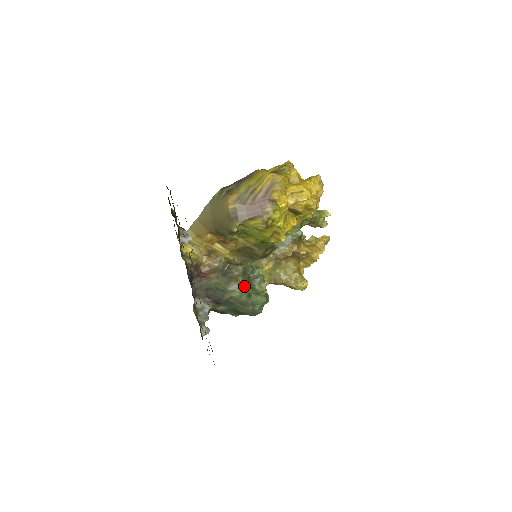
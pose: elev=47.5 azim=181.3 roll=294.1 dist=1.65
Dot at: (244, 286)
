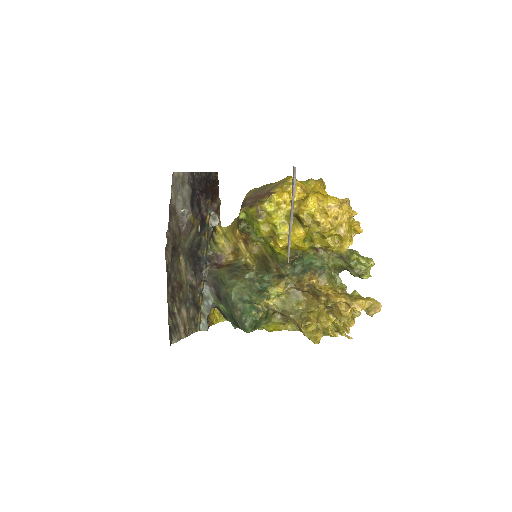
Dot at: (241, 287)
